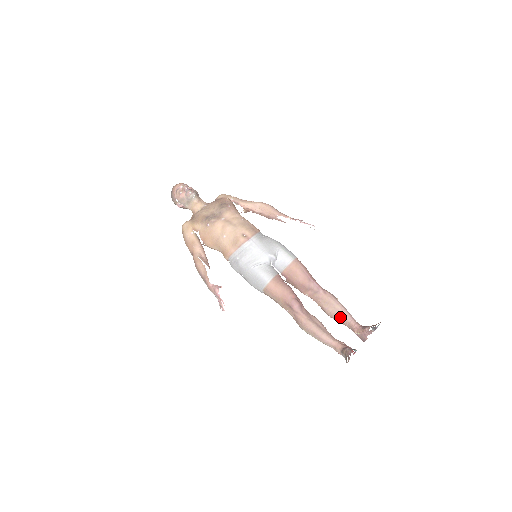
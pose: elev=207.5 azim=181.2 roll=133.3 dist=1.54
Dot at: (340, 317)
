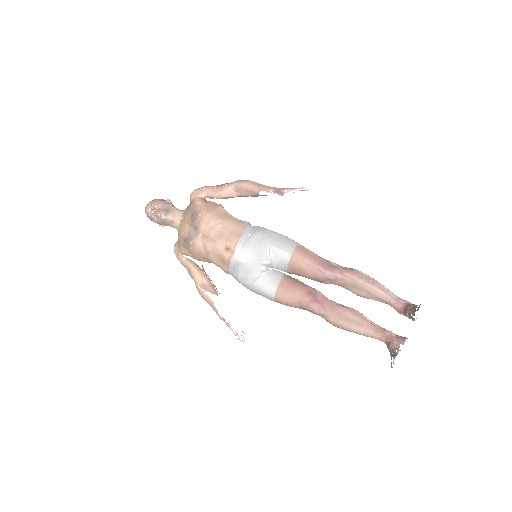
Dot at: (375, 299)
